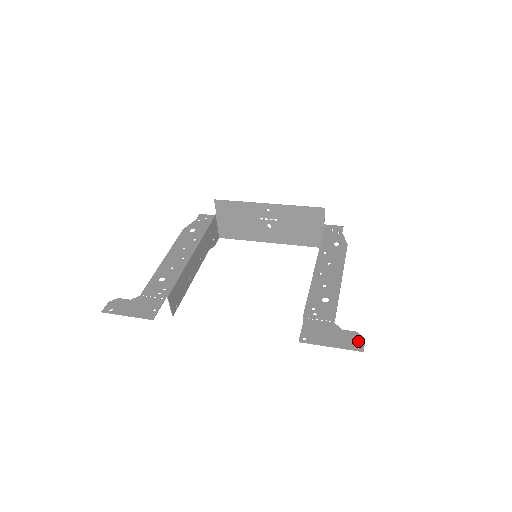
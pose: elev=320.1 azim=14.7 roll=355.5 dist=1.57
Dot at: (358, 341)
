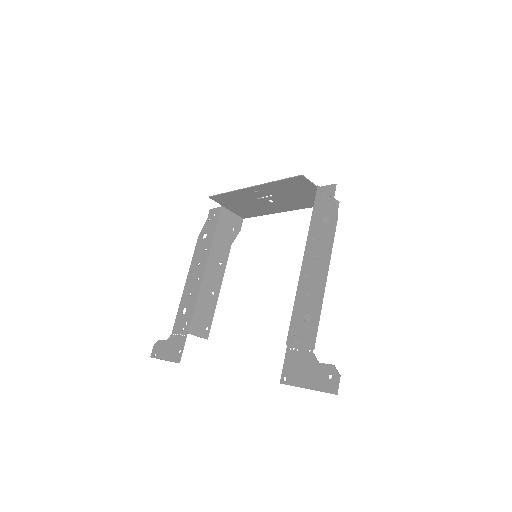
Dot at: (332, 379)
